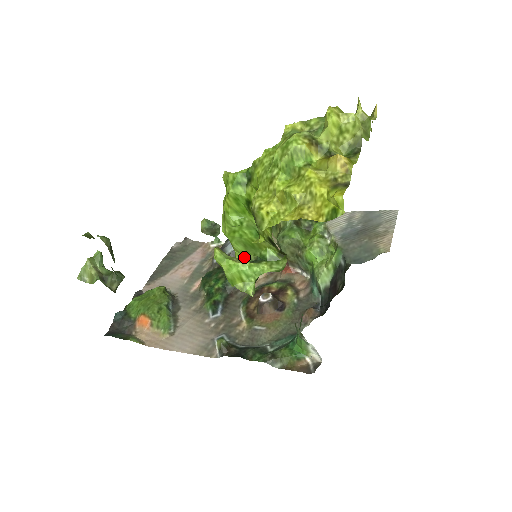
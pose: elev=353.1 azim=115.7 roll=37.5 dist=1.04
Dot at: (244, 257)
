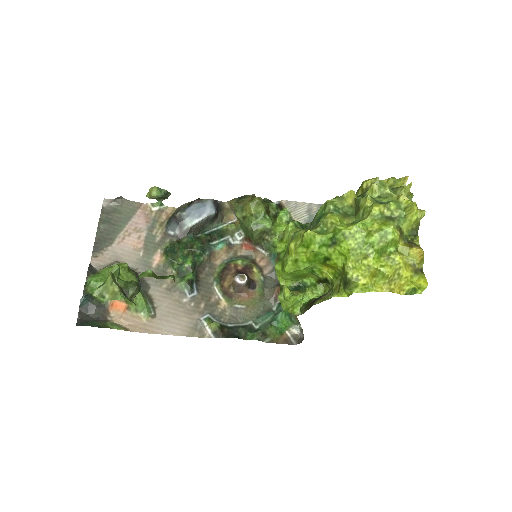
Dot at: (287, 282)
